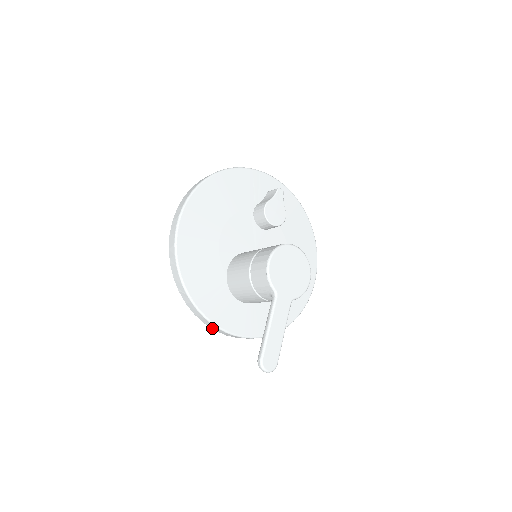
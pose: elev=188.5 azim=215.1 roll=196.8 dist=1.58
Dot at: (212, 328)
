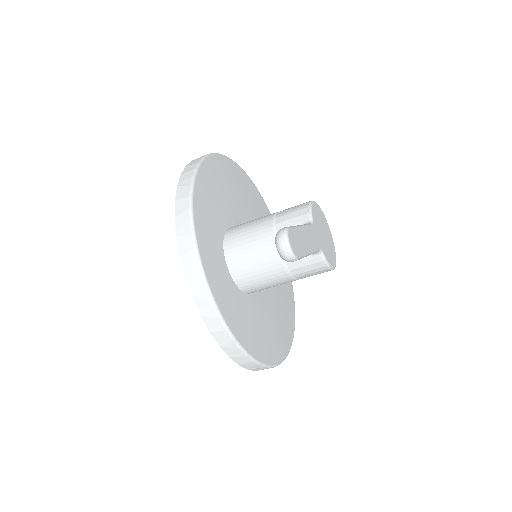
Dot at: (181, 250)
